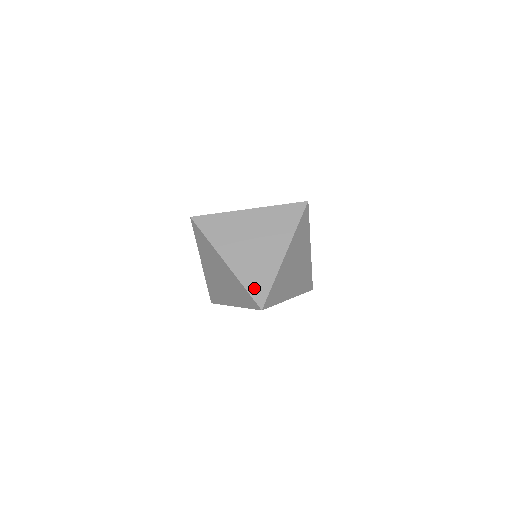
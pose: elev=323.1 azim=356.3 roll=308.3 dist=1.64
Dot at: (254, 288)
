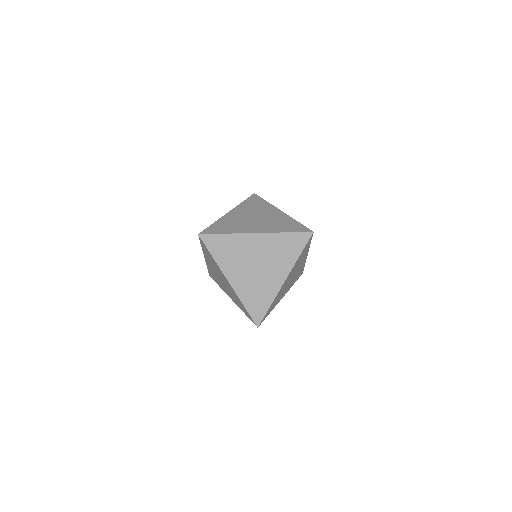
Dot at: (253, 308)
